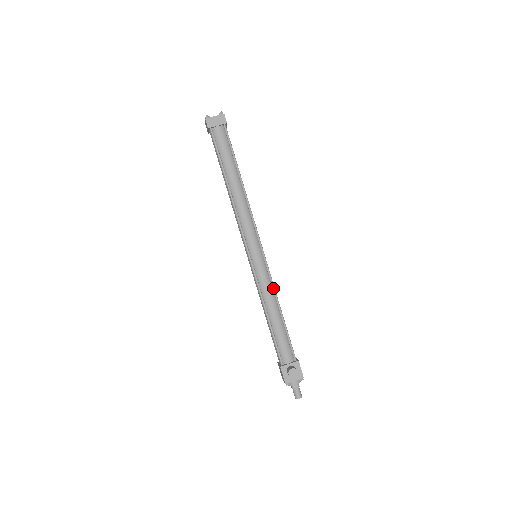
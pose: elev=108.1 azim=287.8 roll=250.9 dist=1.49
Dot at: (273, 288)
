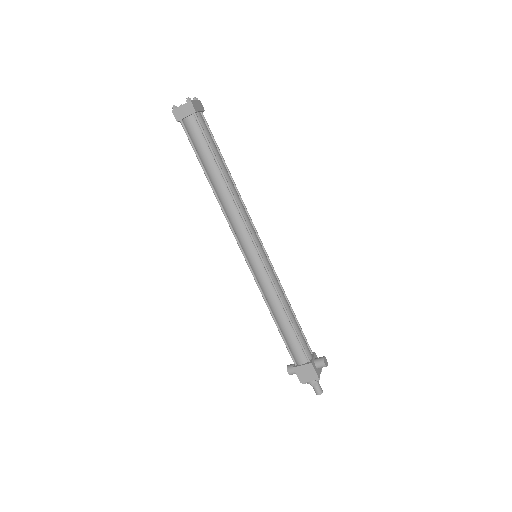
Dot at: (281, 285)
